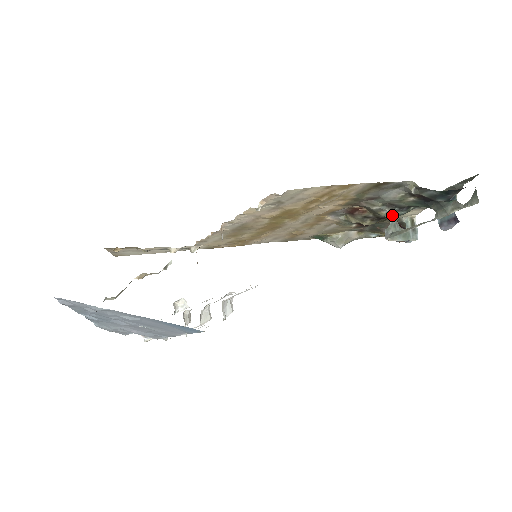
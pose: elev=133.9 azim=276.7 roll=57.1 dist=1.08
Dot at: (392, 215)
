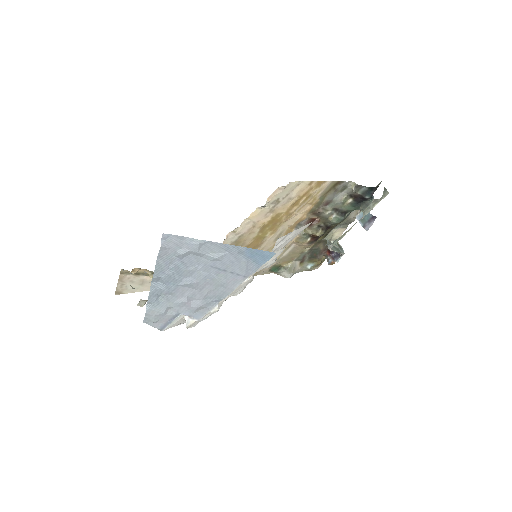
Dot at: (337, 220)
